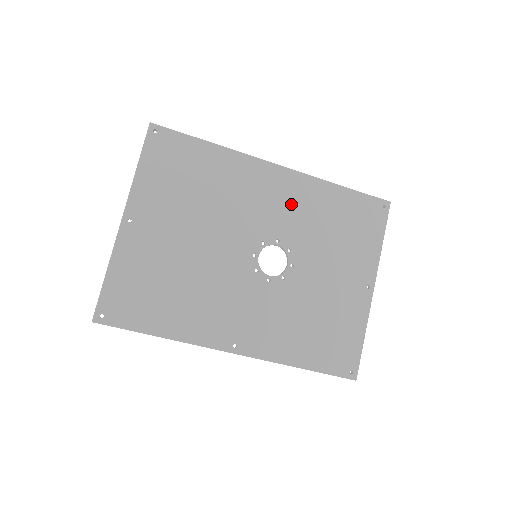
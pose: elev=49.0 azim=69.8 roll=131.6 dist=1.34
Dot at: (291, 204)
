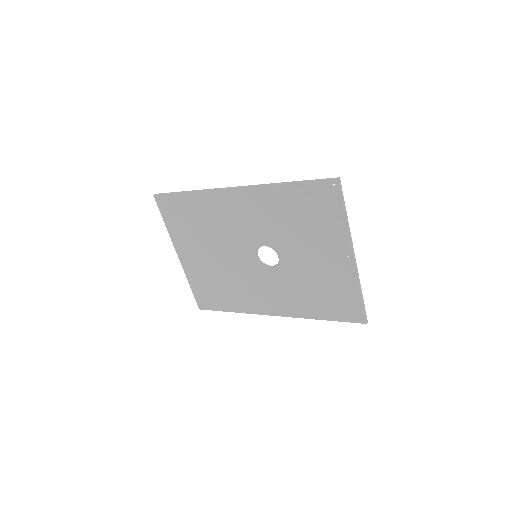
Dot at: (258, 214)
